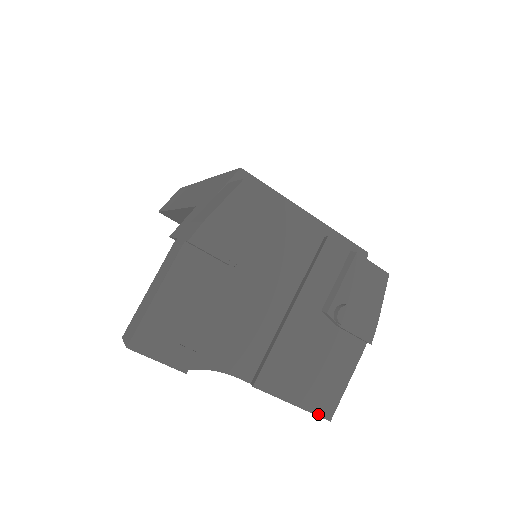
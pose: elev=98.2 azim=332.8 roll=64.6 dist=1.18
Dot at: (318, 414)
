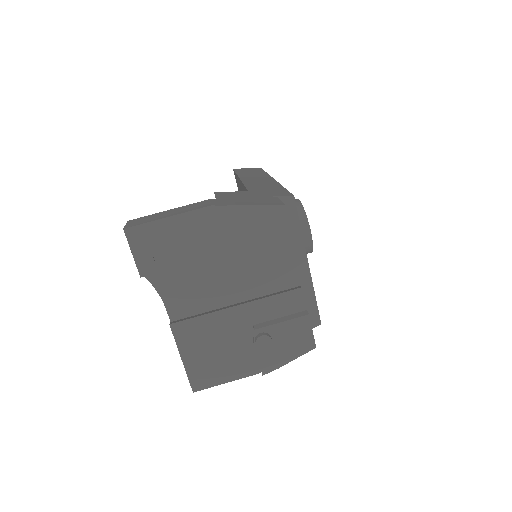
Dot at: (190, 380)
